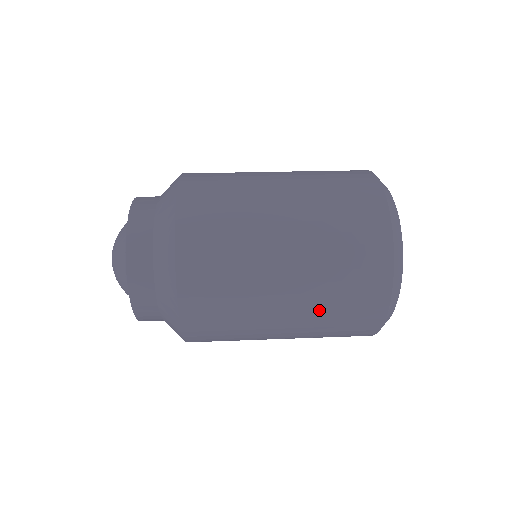
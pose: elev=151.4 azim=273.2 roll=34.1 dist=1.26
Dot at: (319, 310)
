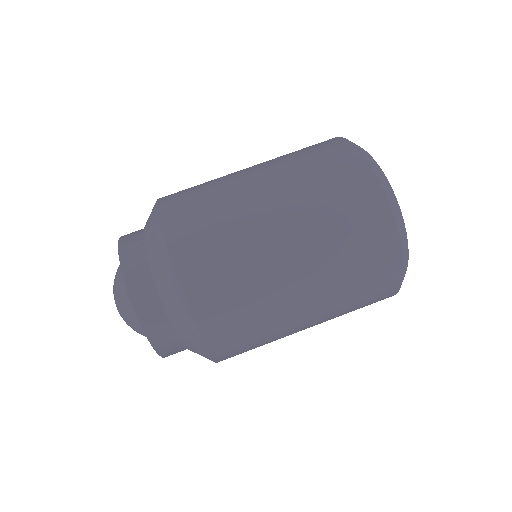
Dot at: occluded
